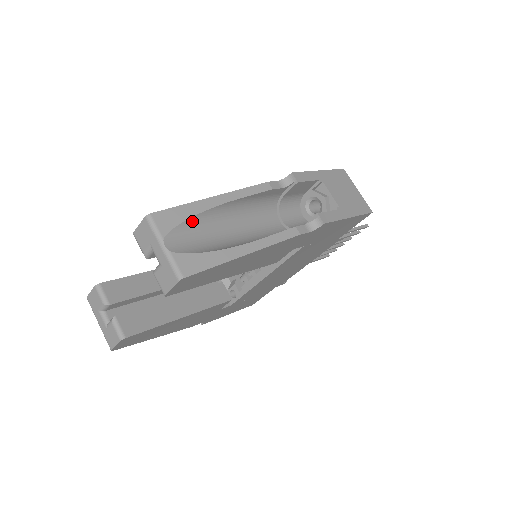
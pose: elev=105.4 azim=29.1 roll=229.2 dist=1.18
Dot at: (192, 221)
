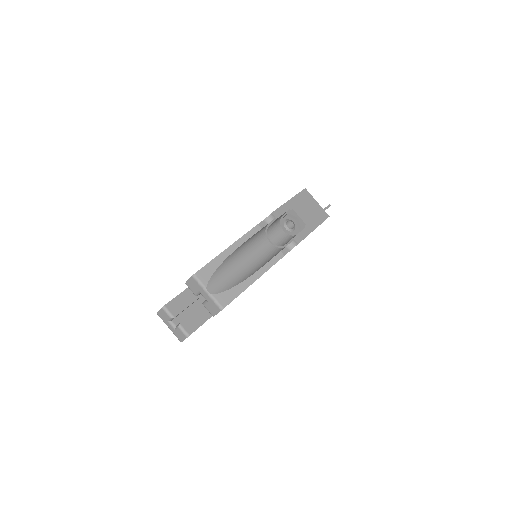
Dot at: (219, 269)
